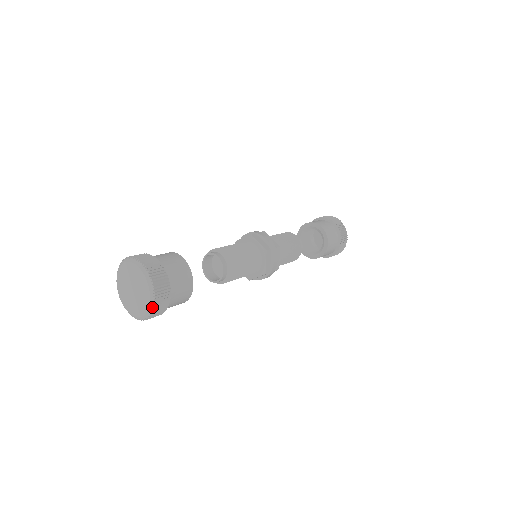
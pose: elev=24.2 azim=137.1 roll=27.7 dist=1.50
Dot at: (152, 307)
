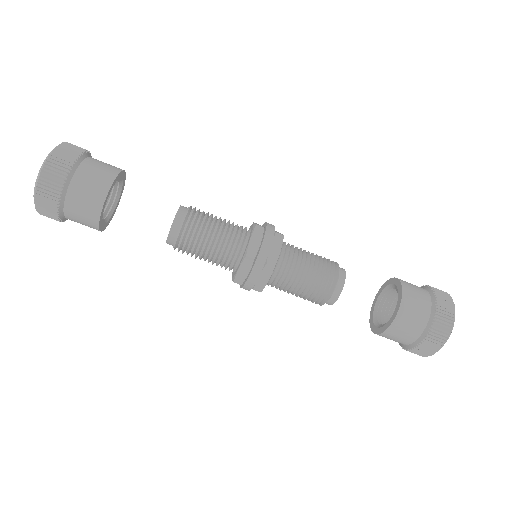
Dot at: (41, 170)
